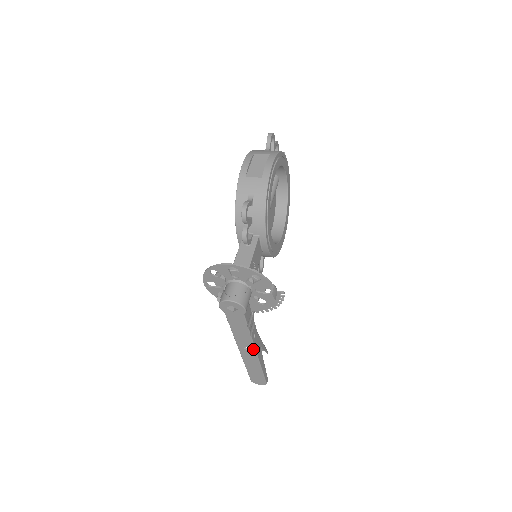
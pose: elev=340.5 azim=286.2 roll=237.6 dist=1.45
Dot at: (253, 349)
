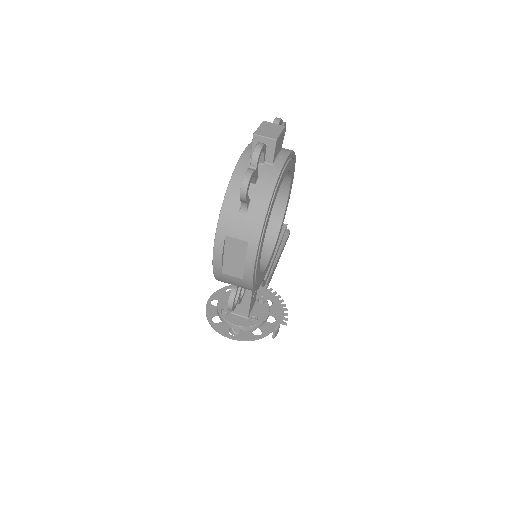
Dot at: occluded
